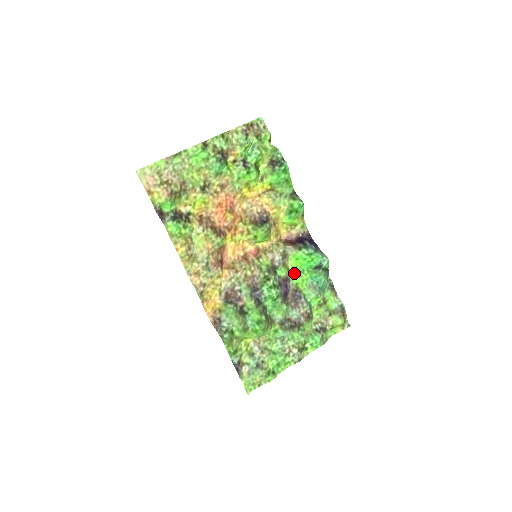
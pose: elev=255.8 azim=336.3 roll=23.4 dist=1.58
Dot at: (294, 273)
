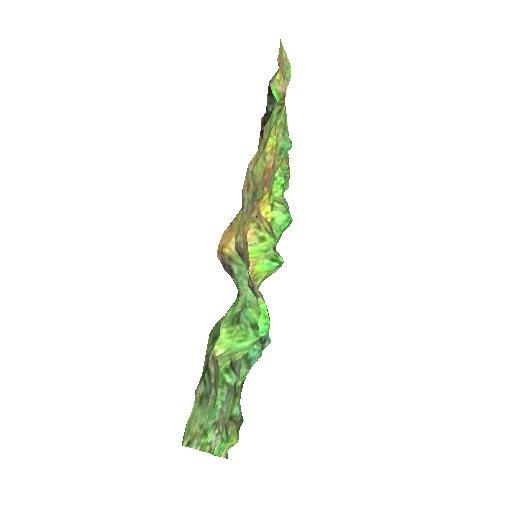
Dot at: occluded
